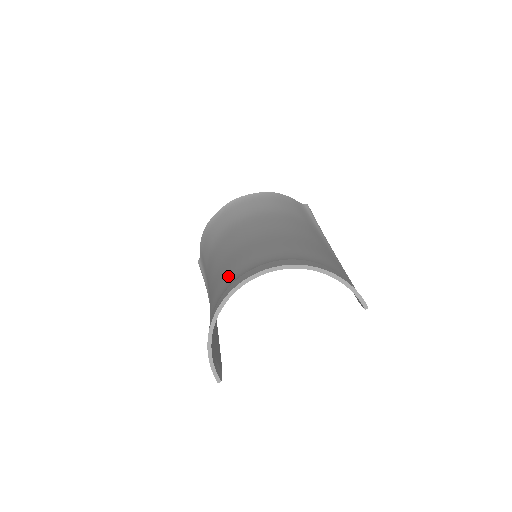
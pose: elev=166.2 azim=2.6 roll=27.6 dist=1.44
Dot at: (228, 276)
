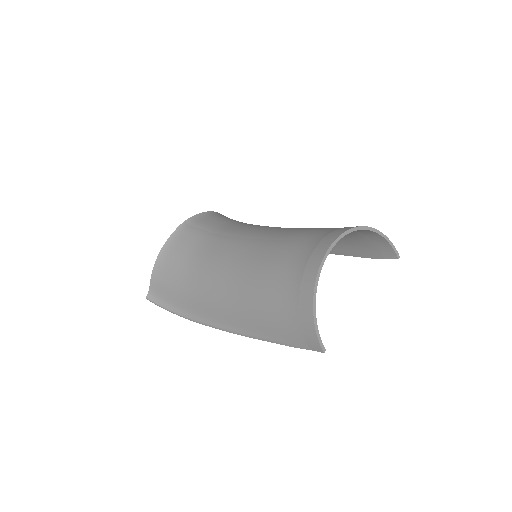
Dot at: (284, 259)
